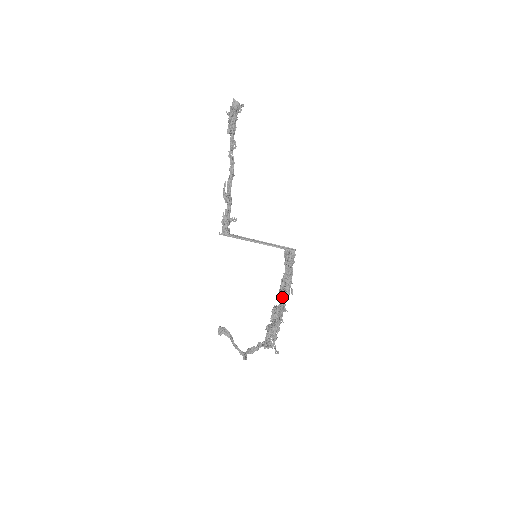
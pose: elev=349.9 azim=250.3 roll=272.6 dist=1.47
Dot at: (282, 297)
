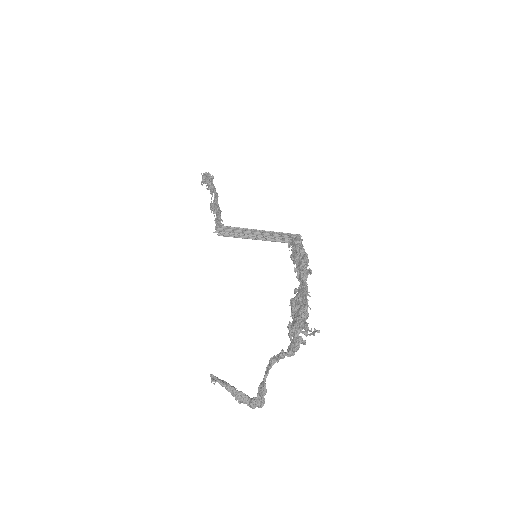
Dot at: (303, 270)
